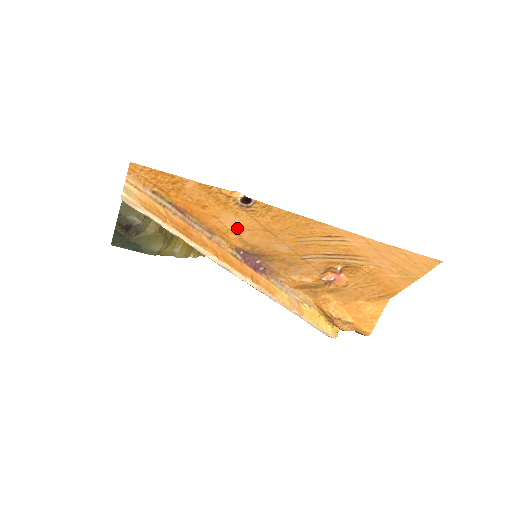
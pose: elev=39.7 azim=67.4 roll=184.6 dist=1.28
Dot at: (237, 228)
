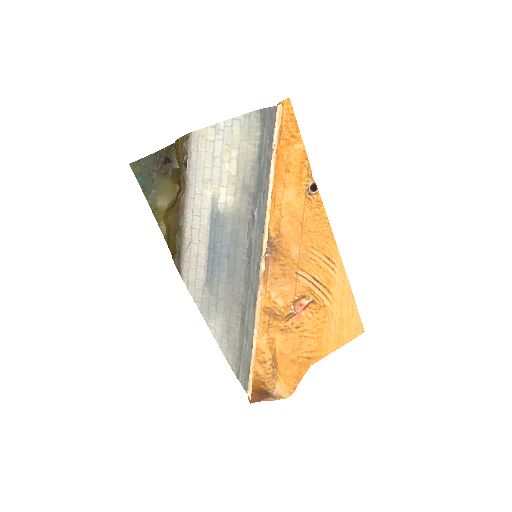
Dot at: (287, 207)
